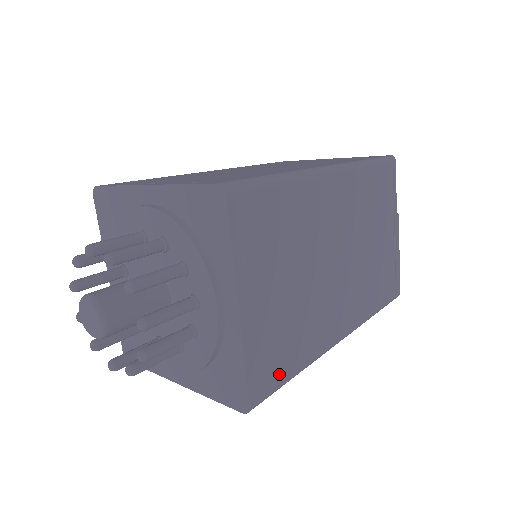
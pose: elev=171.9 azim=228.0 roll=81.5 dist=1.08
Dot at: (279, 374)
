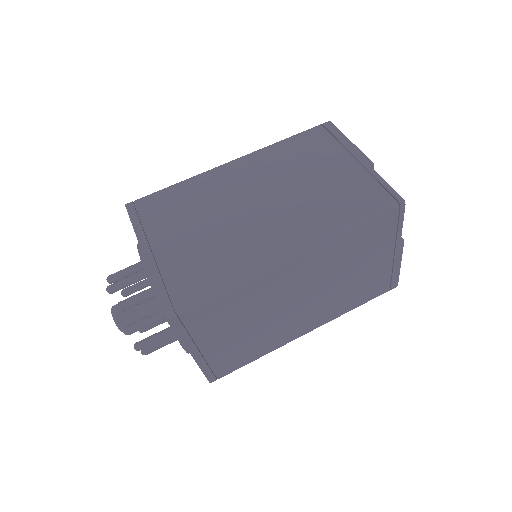
Dot at: (235, 366)
